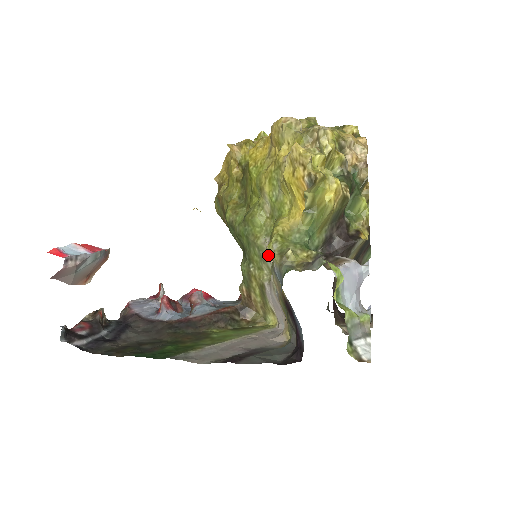
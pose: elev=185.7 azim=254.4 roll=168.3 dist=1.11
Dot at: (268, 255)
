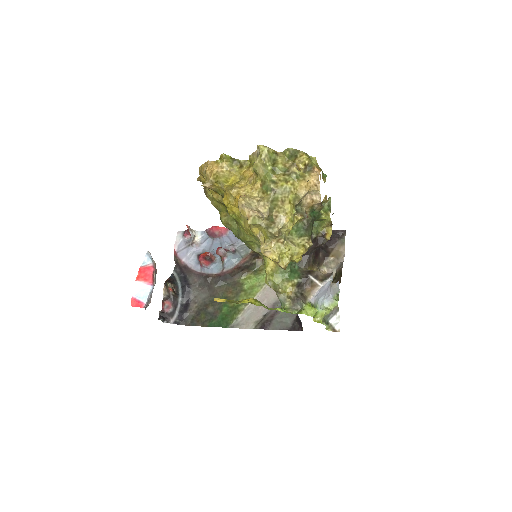
Dot at: occluded
